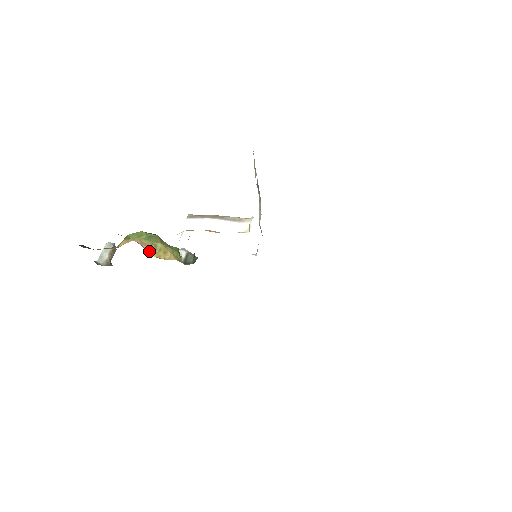
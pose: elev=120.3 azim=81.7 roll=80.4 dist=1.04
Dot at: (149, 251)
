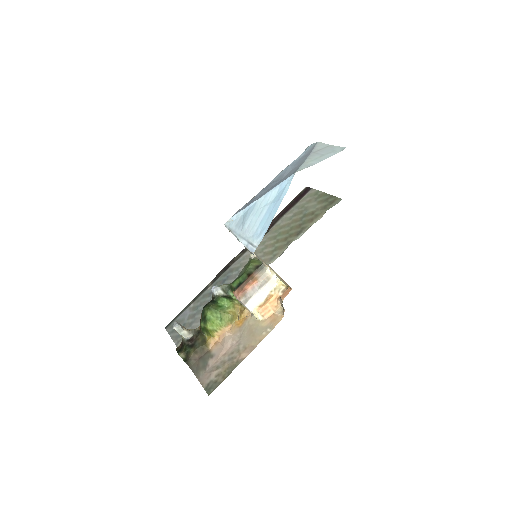
Dot at: (233, 324)
